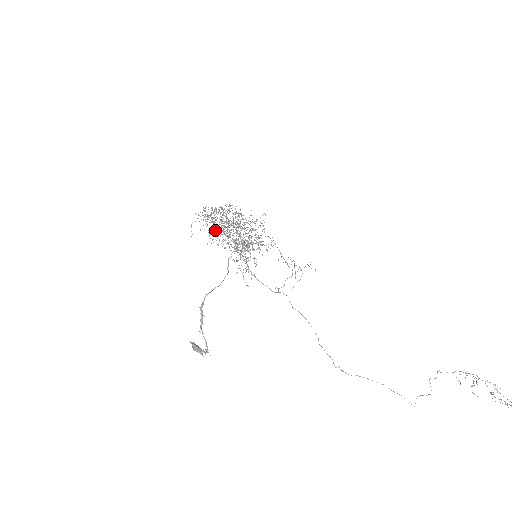
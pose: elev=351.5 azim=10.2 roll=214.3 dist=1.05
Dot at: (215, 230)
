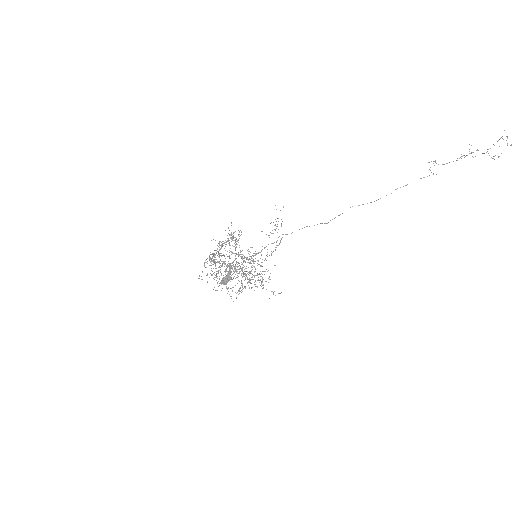
Dot at: occluded
